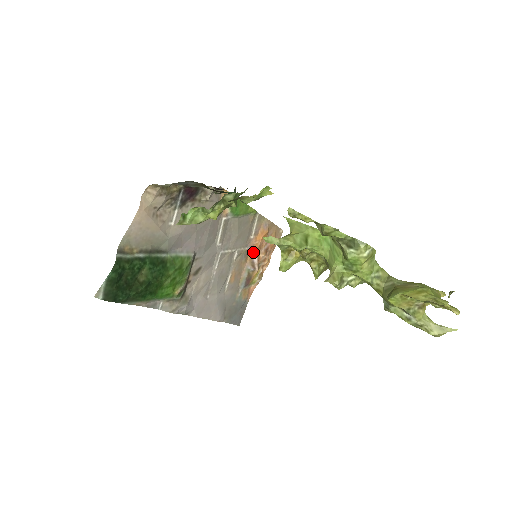
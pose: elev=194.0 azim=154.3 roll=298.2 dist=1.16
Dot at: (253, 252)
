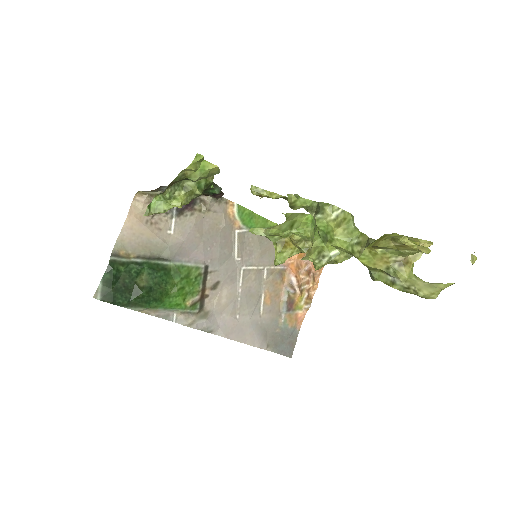
Dot at: (290, 272)
